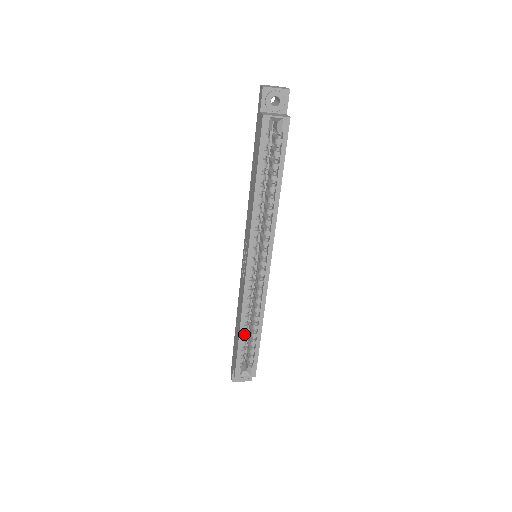
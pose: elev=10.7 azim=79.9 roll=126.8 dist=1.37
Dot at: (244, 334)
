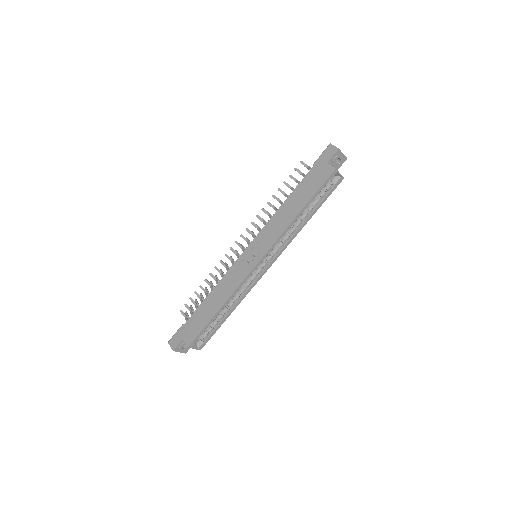
Dot at: (218, 314)
